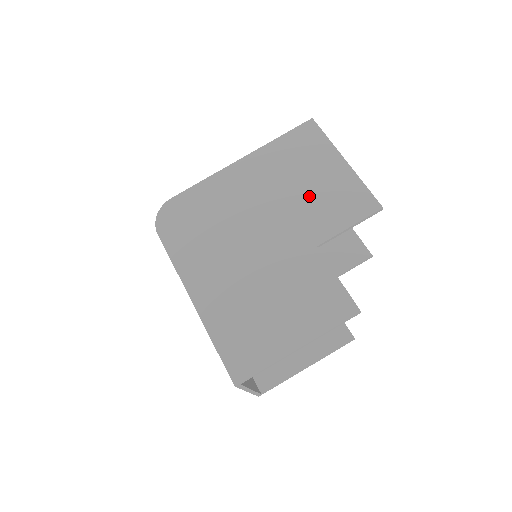
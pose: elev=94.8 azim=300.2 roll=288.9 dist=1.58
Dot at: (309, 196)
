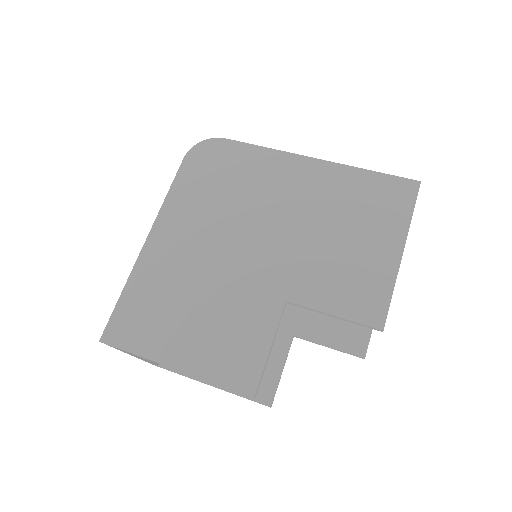
Dot at: (332, 250)
